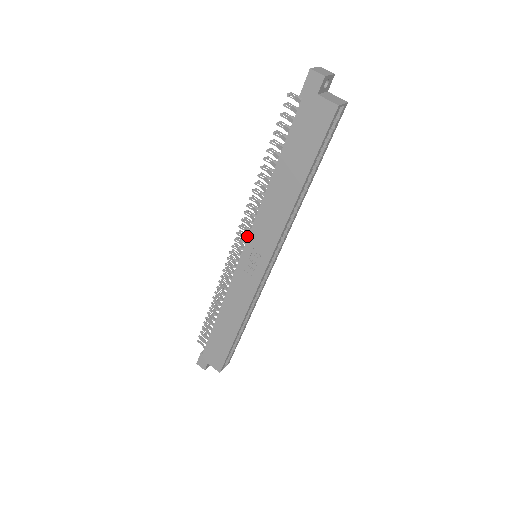
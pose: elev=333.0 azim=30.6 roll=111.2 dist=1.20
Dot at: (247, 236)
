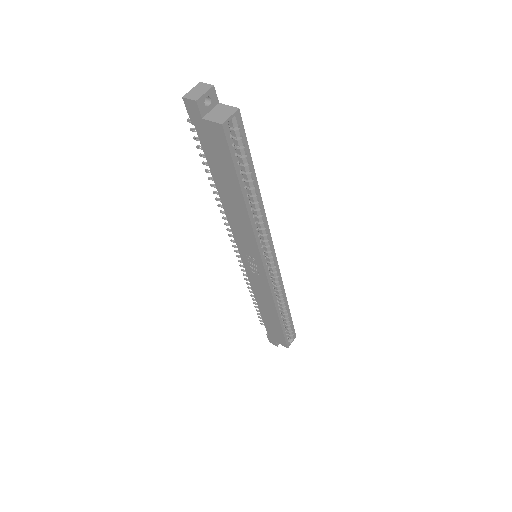
Dot at: occluded
